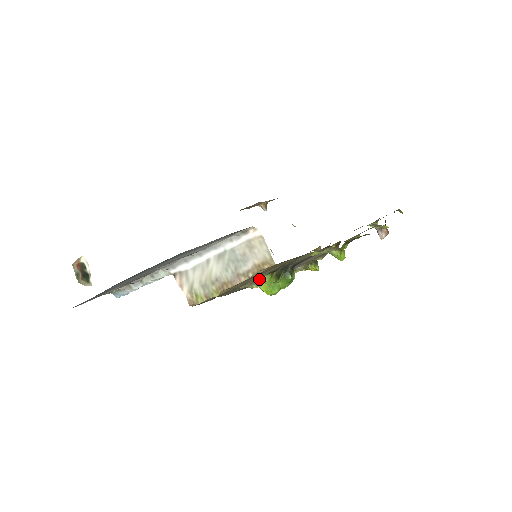
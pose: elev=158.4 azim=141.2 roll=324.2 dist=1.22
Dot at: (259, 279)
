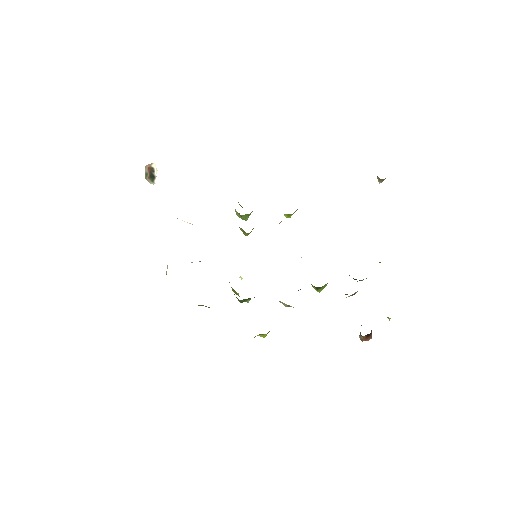
Dot at: occluded
